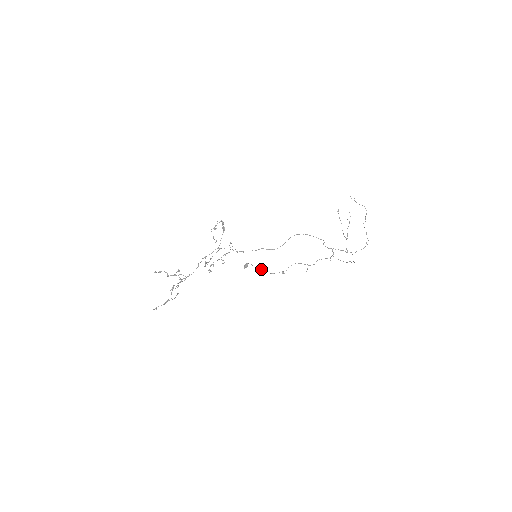
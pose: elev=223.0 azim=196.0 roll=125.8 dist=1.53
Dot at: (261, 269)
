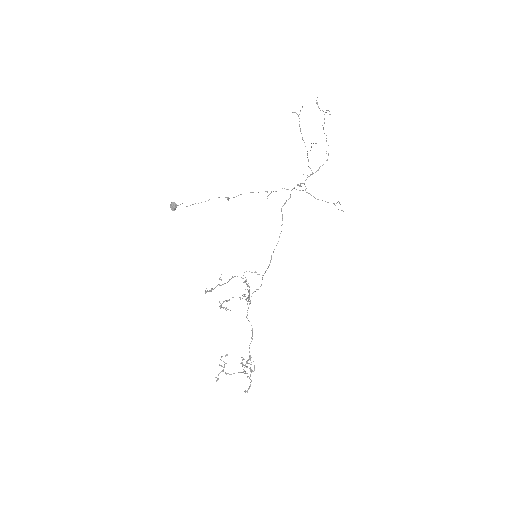
Dot at: occluded
